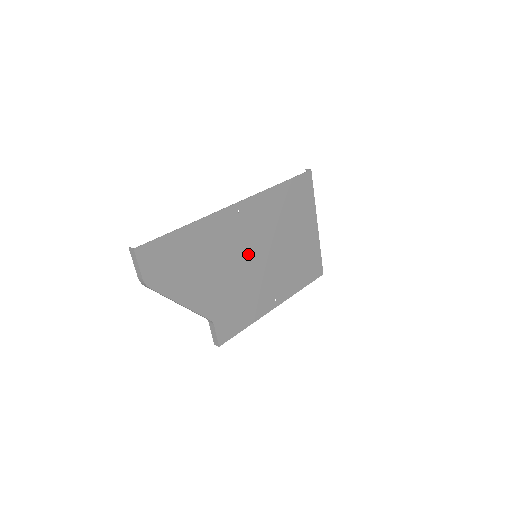
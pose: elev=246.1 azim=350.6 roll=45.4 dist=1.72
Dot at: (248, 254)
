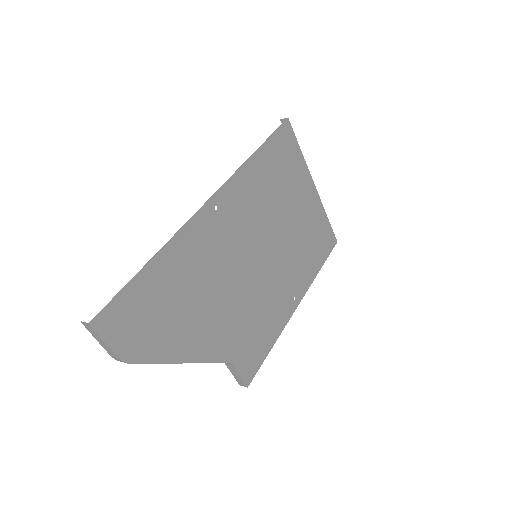
Dot at: (246, 258)
